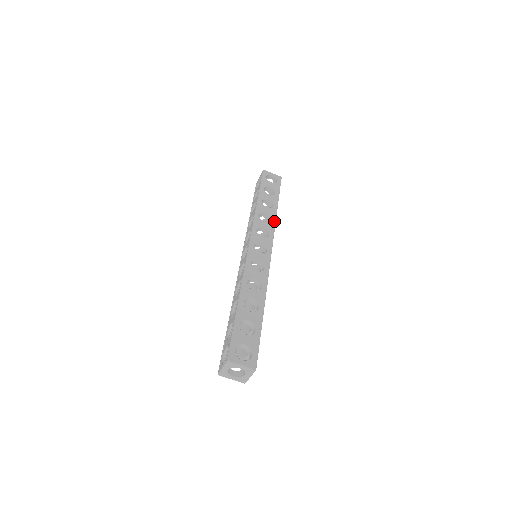
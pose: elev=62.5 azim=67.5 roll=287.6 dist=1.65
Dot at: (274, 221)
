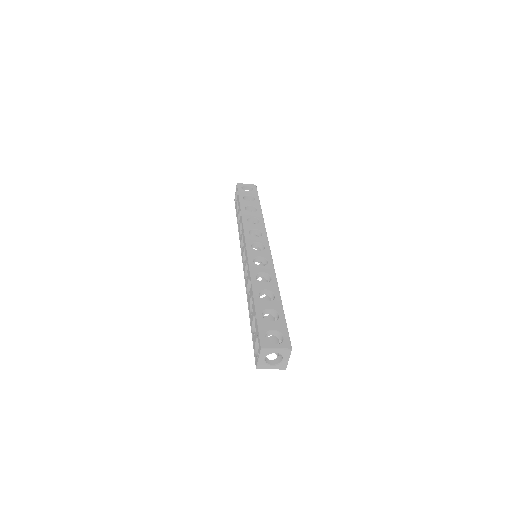
Dot at: (262, 221)
